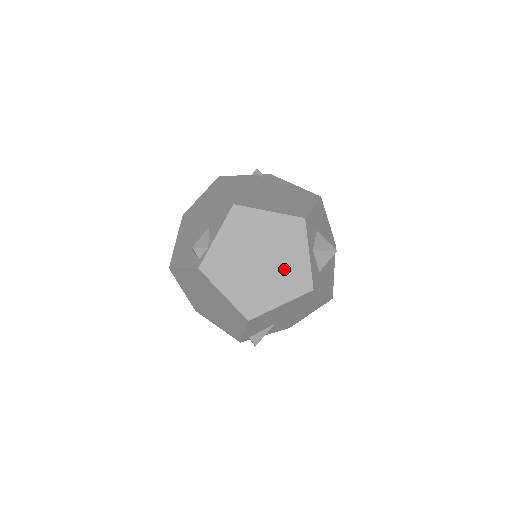
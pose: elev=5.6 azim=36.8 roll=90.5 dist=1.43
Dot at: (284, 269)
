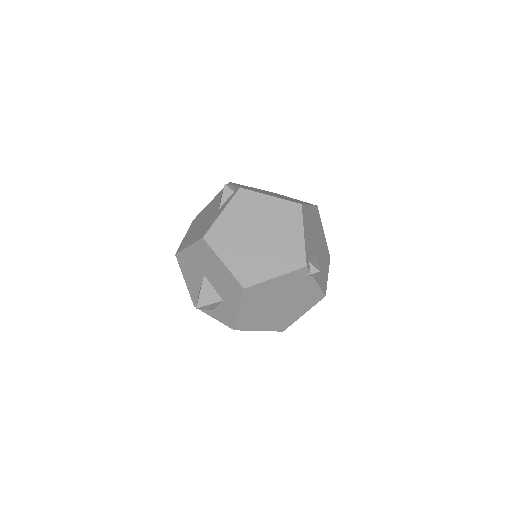
Dot at: occluded
